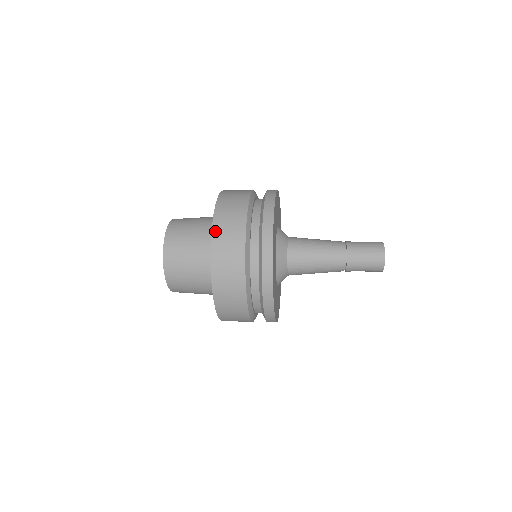
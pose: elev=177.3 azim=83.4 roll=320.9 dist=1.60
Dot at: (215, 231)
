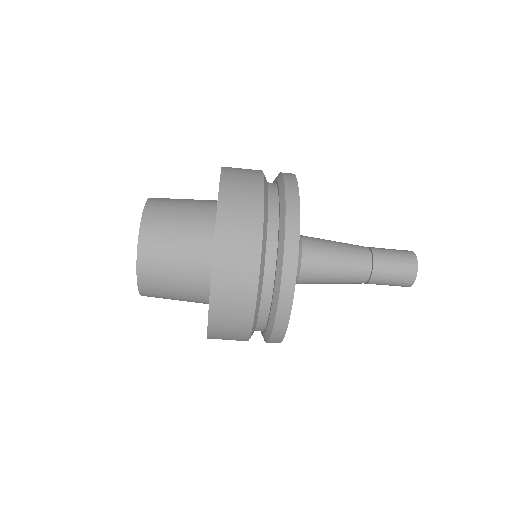
Dot at: occluded
